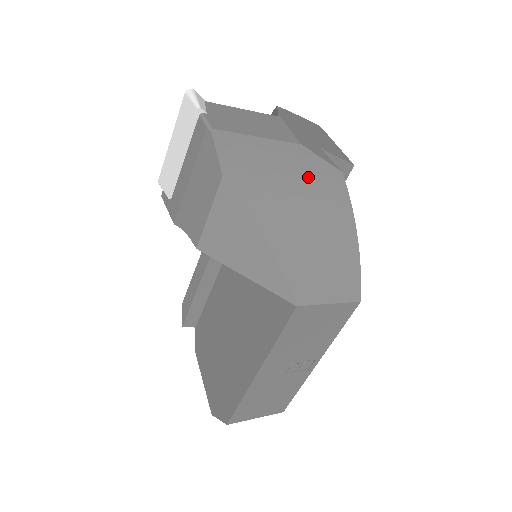
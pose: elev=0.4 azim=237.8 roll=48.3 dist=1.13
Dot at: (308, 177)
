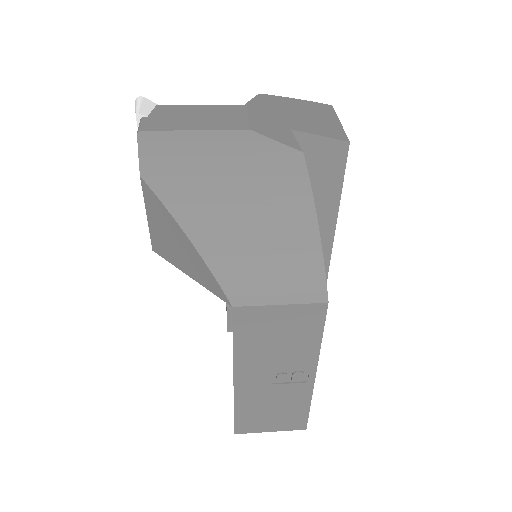
Dot at: (250, 164)
